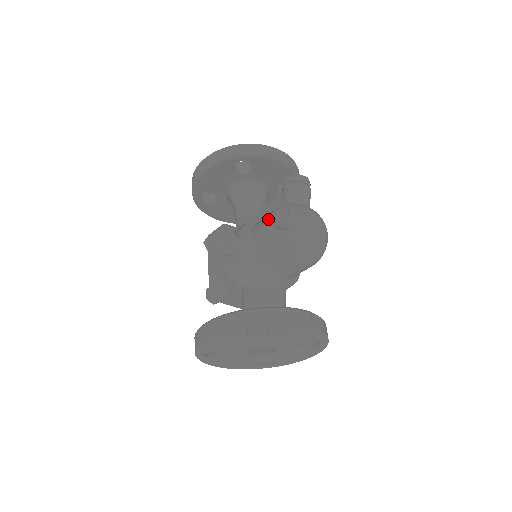
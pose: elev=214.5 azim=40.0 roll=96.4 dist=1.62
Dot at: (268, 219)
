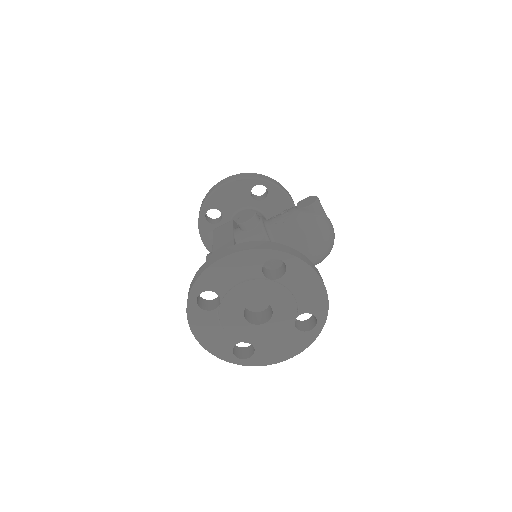
Dot at: (289, 209)
